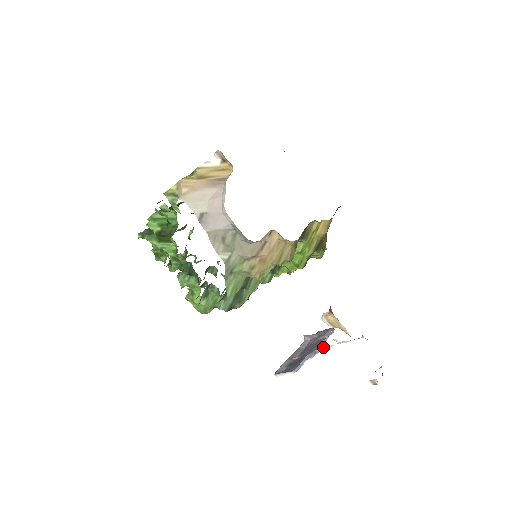
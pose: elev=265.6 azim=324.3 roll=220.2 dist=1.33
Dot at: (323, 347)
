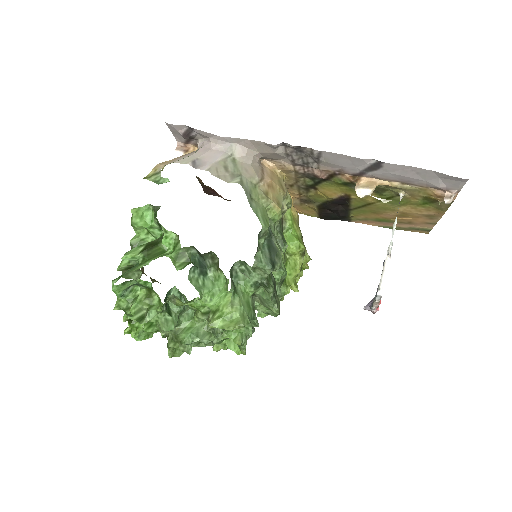
Dot at: (387, 254)
